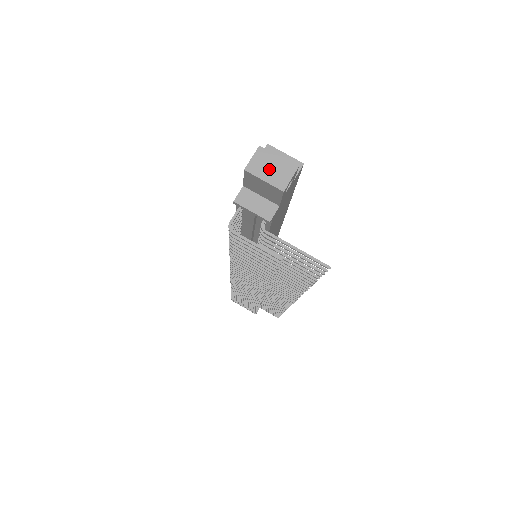
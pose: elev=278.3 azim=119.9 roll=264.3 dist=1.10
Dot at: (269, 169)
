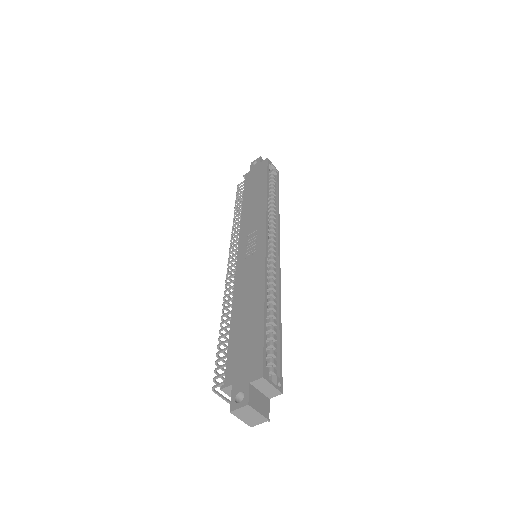
Dot at: (248, 416)
